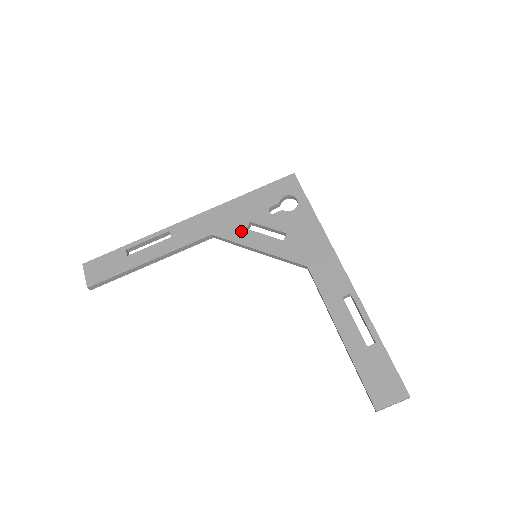
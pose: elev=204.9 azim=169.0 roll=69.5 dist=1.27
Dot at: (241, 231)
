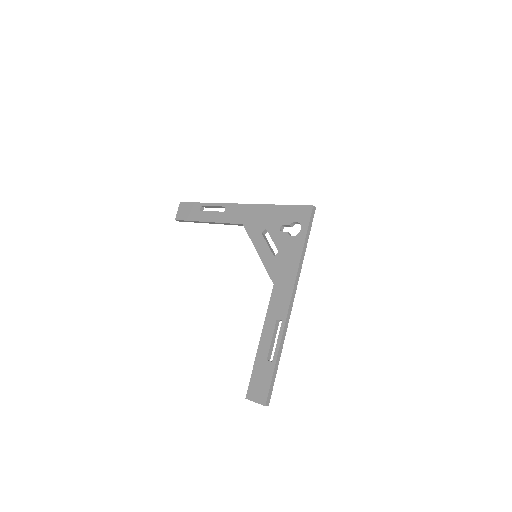
Dot at: (258, 232)
